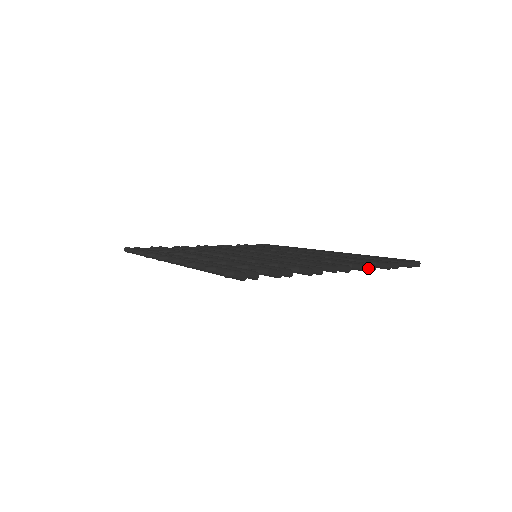
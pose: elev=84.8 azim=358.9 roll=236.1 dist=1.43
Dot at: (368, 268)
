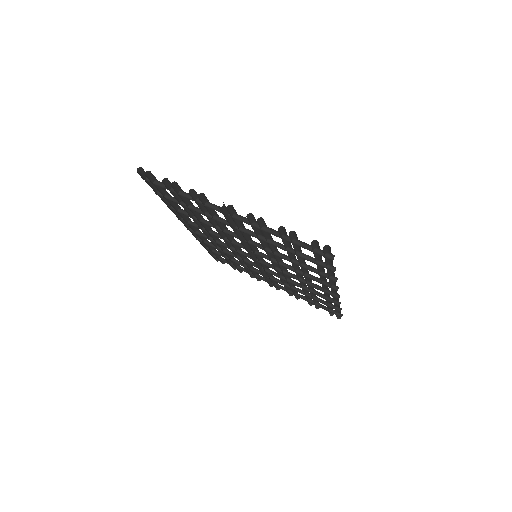
Dot at: occluded
